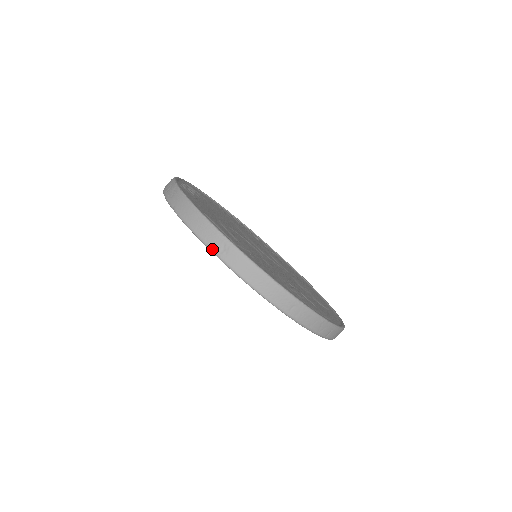
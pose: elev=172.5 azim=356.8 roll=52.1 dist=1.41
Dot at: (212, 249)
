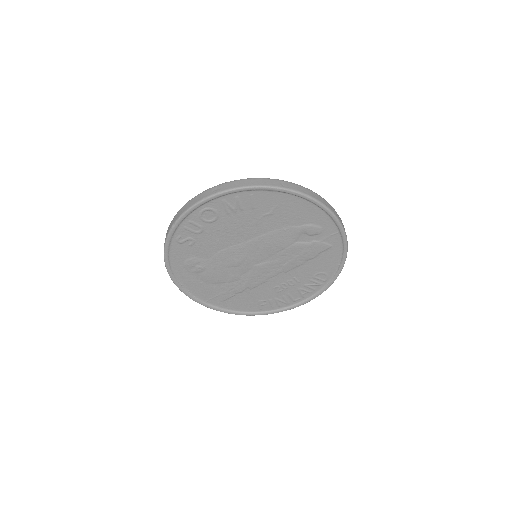
Dot at: (210, 195)
